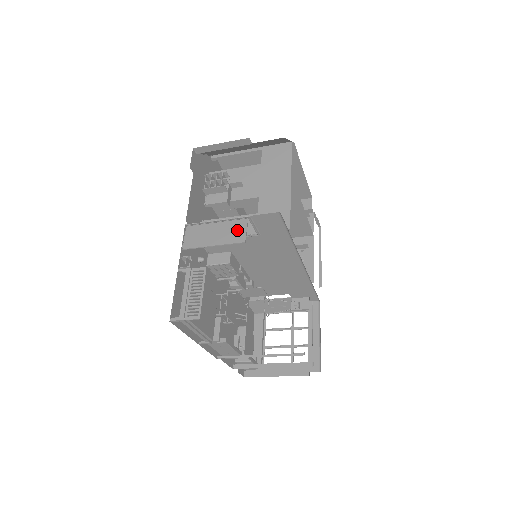
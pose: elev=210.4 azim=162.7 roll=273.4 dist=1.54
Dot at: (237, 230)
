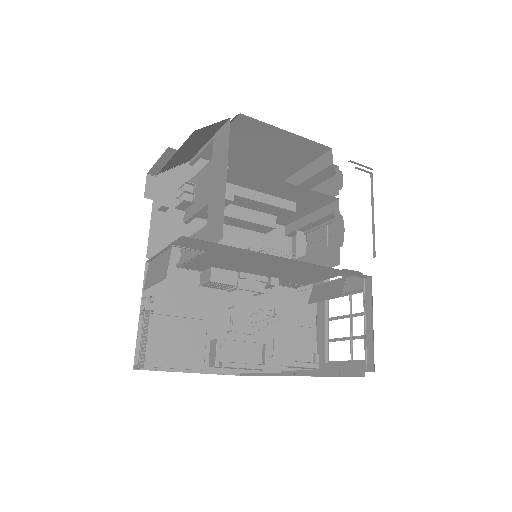
Dot at: (165, 263)
